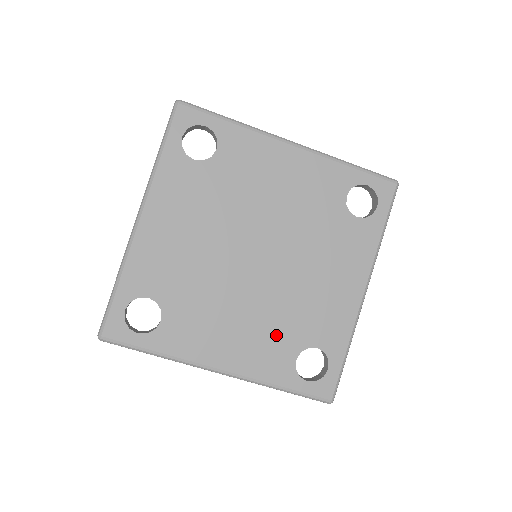
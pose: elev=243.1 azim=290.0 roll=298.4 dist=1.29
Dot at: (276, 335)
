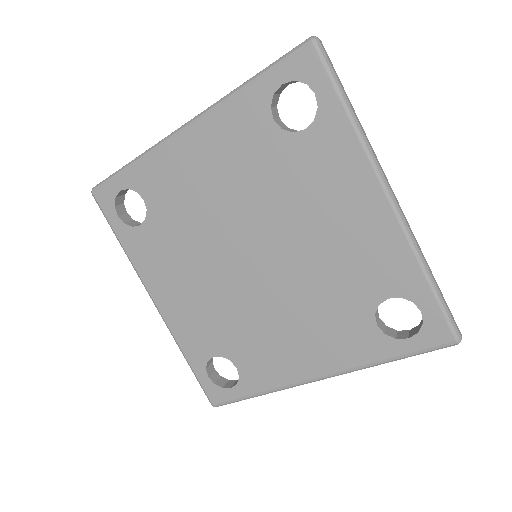
Dot at: (335, 316)
